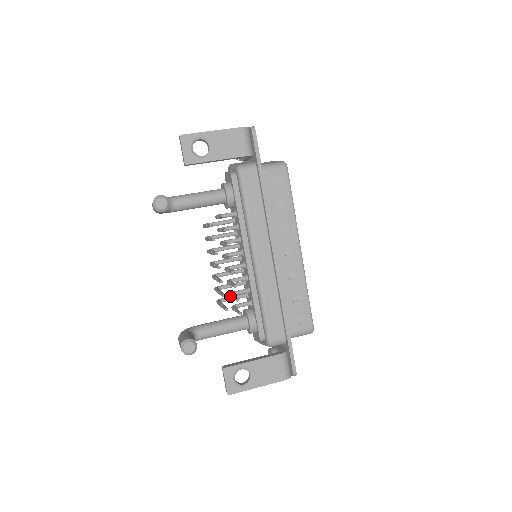
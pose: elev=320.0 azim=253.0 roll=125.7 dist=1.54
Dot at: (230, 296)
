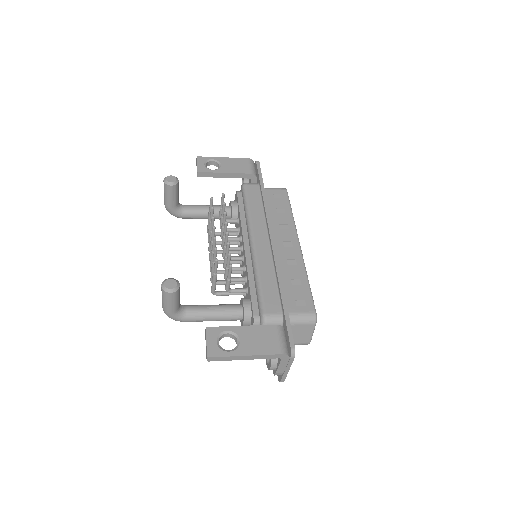
Dot at: occluded
